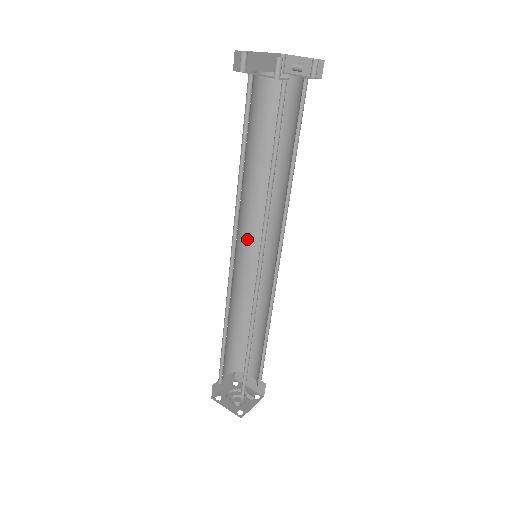
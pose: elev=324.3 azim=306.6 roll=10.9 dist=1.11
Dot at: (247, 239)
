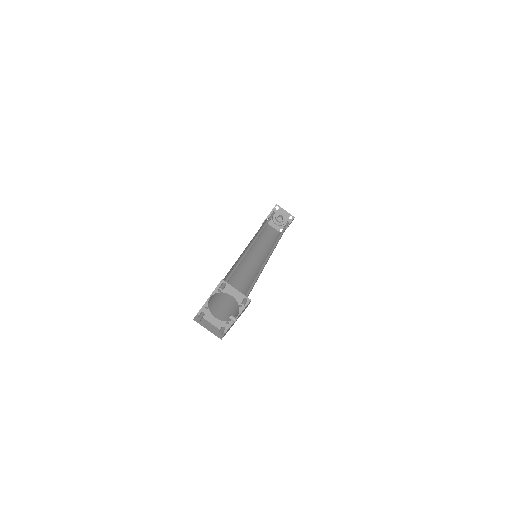
Dot at: occluded
